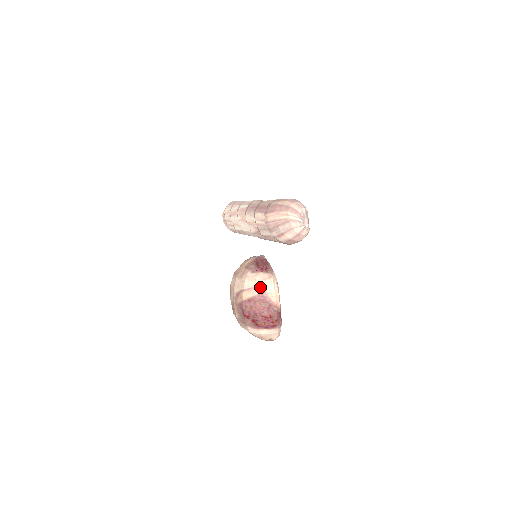
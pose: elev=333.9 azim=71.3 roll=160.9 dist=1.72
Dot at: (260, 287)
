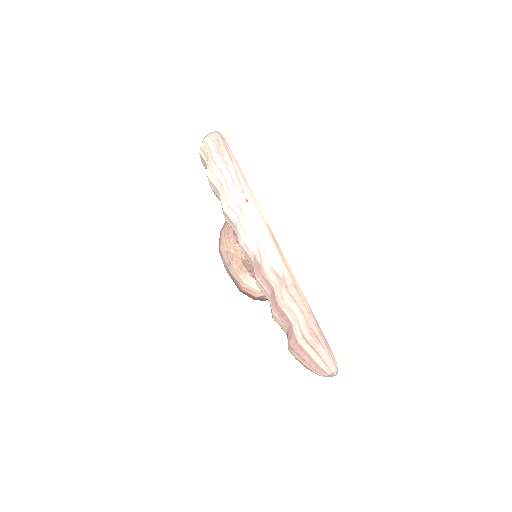
Dot at: (261, 294)
